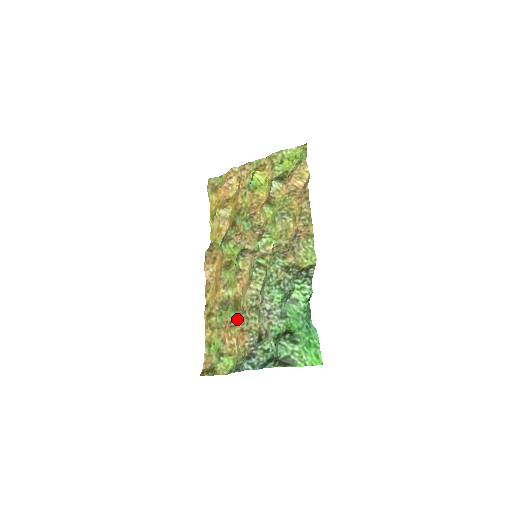
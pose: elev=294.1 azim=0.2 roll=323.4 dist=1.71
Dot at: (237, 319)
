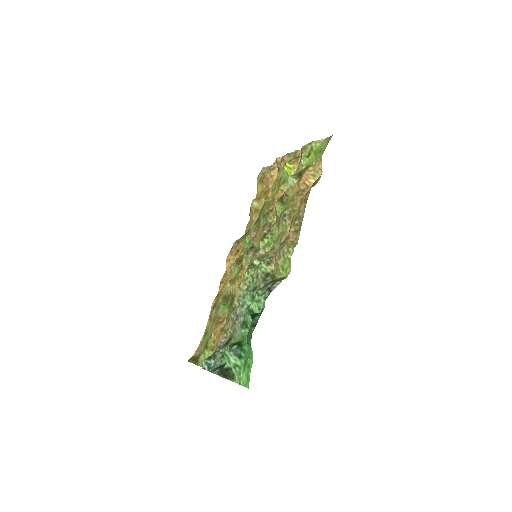
Dot at: (225, 316)
